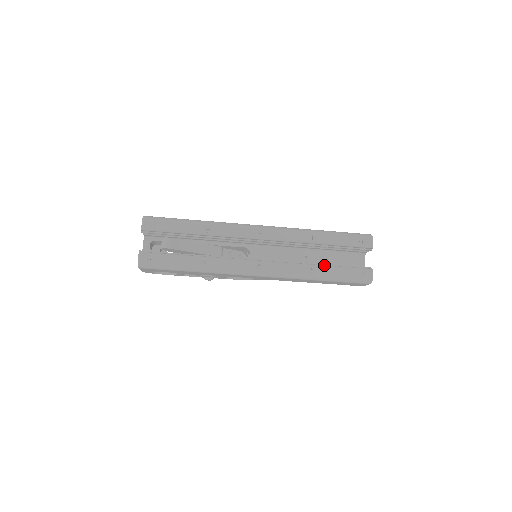
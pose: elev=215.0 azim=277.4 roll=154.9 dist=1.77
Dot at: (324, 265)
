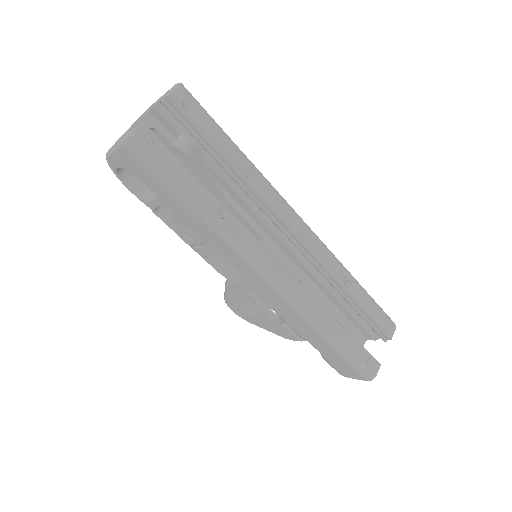
Dot at: occluded
